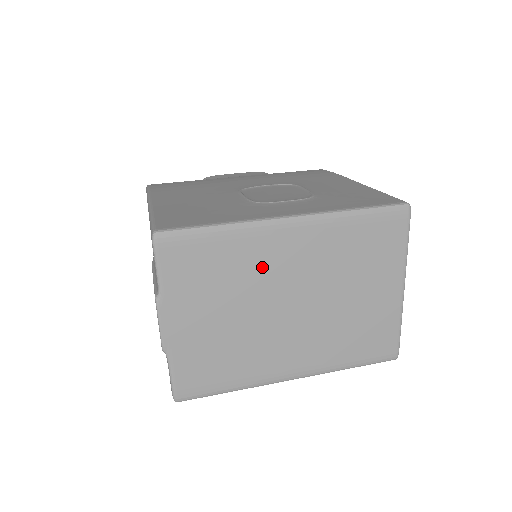
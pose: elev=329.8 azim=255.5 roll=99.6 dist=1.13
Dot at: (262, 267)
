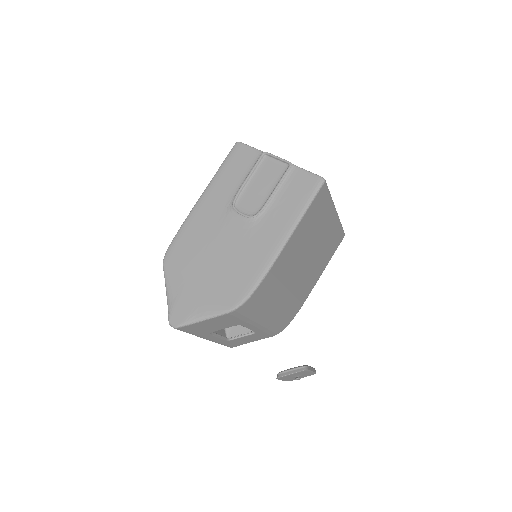
Dot at: occluded
